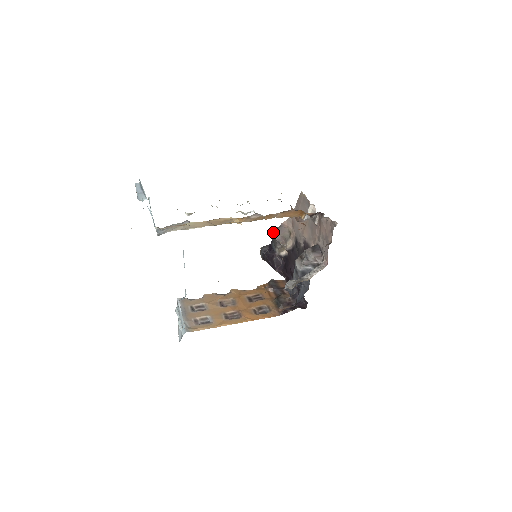
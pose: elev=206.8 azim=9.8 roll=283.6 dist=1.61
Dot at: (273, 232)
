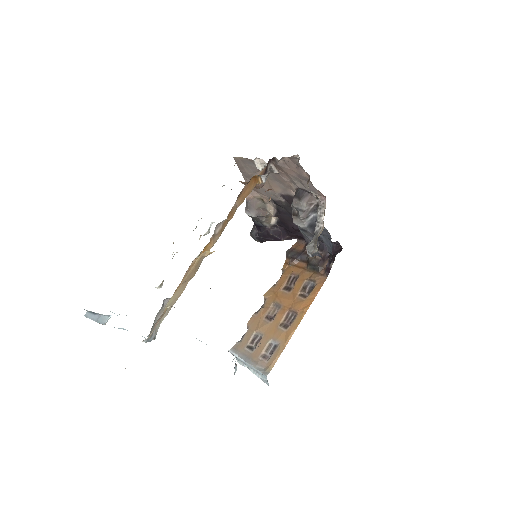
Dot at: (246, 213)
